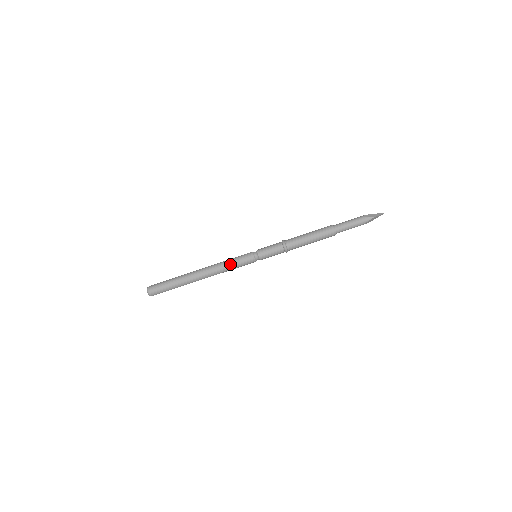
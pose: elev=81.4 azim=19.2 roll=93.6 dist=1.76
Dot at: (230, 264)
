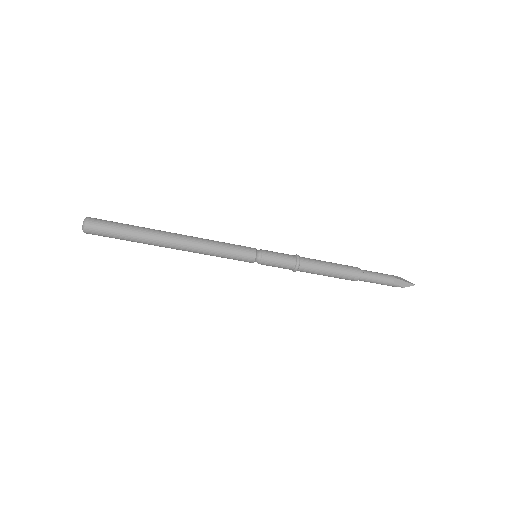
Dot at: (220, 255)
